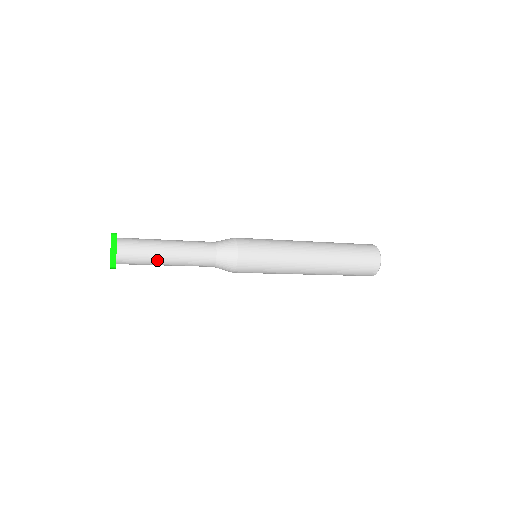
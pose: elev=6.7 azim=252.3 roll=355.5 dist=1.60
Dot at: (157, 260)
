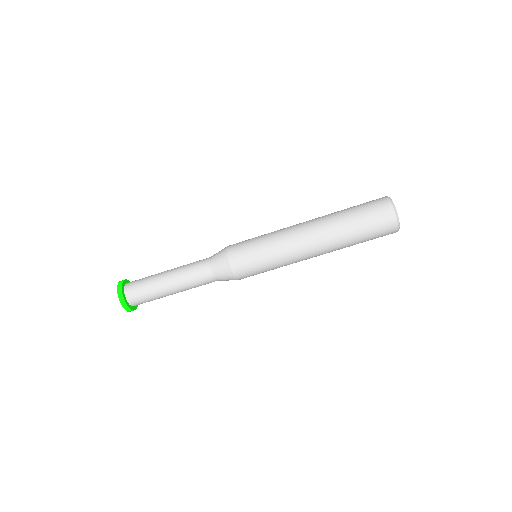
Dot at: (158, 274)
